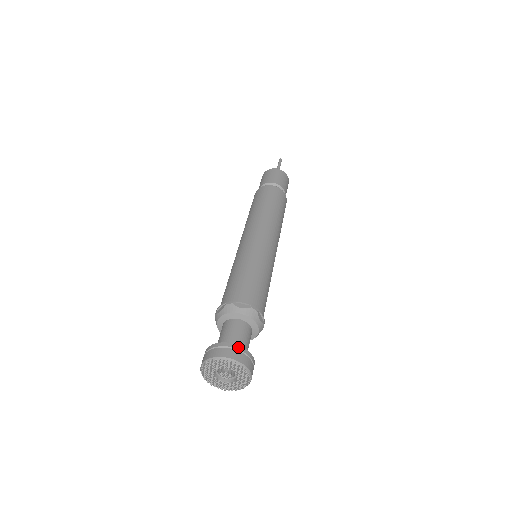
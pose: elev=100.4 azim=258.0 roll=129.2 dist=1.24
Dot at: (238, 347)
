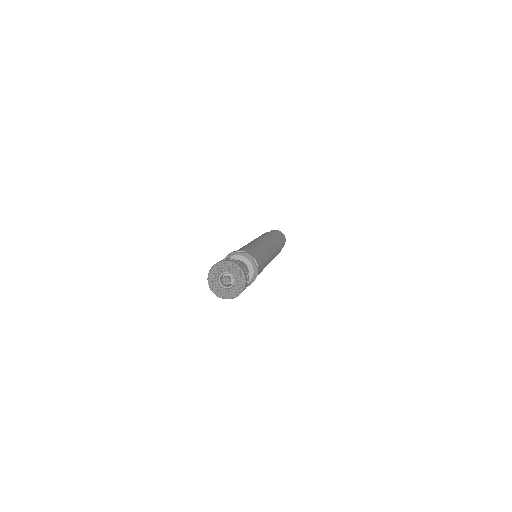
Dot at: (235, 260)
